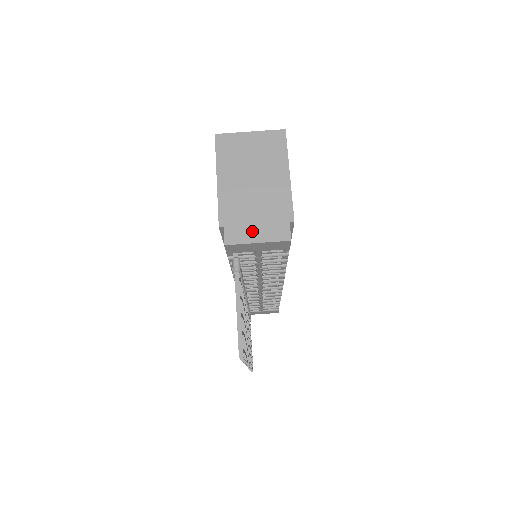
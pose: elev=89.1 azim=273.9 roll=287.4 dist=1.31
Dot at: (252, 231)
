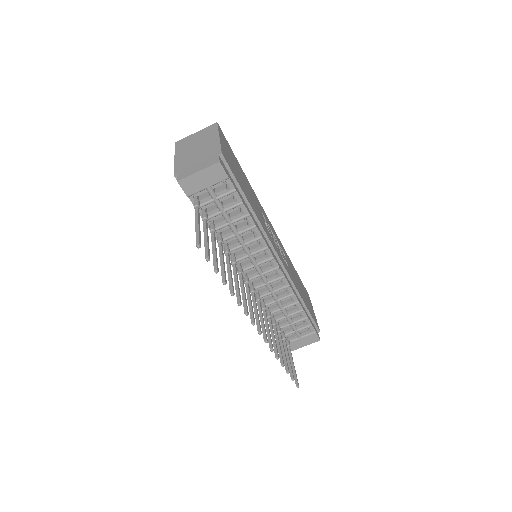
Dot at: (195, 168)
